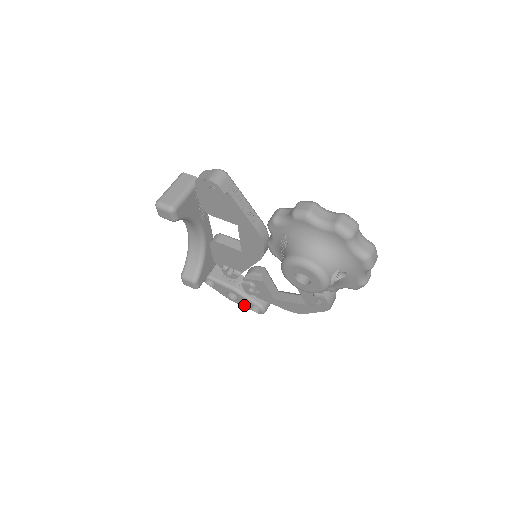
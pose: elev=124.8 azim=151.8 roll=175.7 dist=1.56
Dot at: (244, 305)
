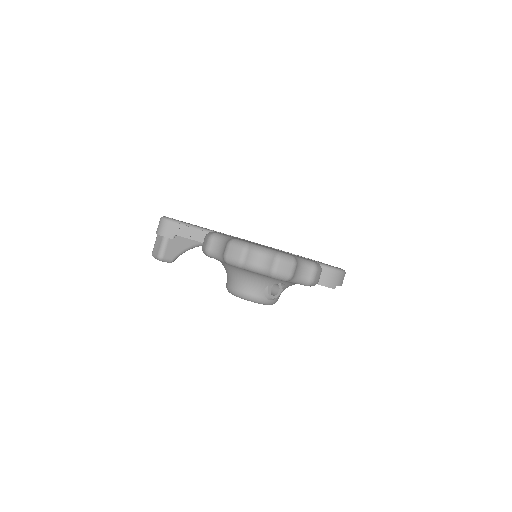
Dot at: occluded
